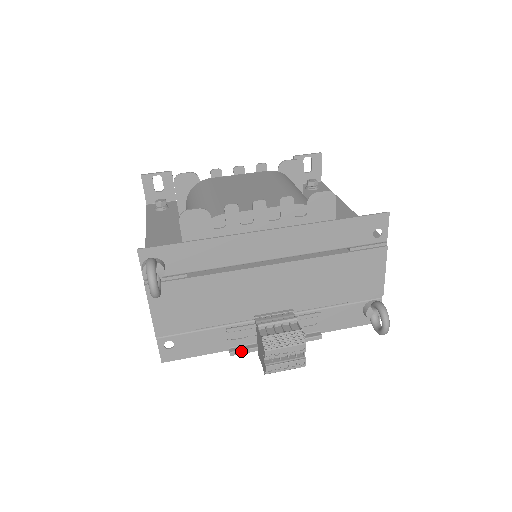
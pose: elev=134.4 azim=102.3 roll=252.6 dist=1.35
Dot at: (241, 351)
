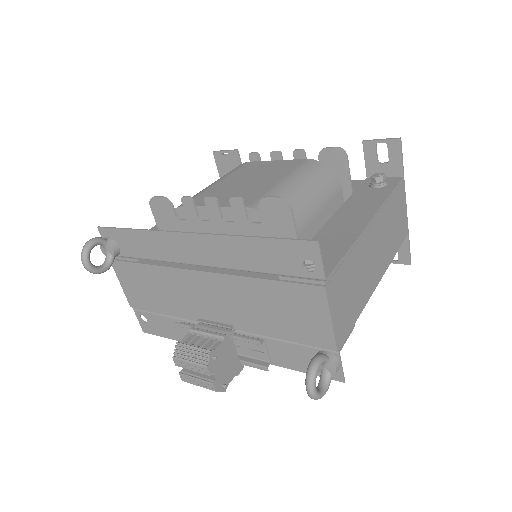
Dot at: occluded
